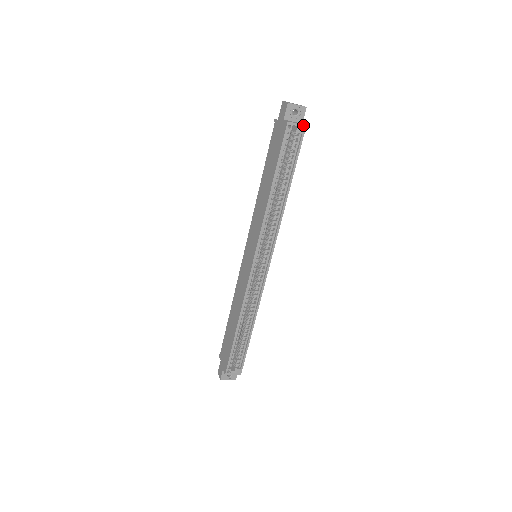
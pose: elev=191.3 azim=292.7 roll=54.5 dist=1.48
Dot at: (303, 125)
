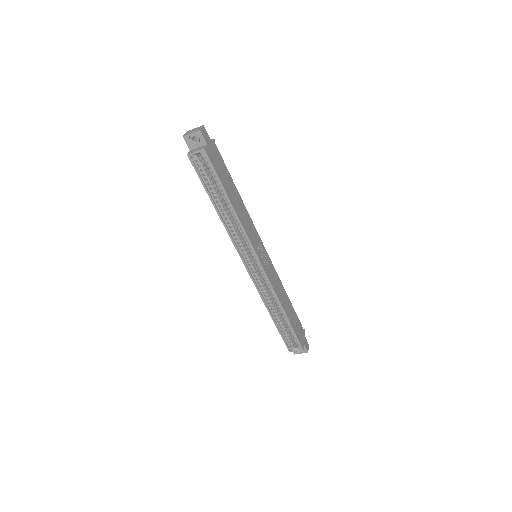
Dot at: (201, 150)
